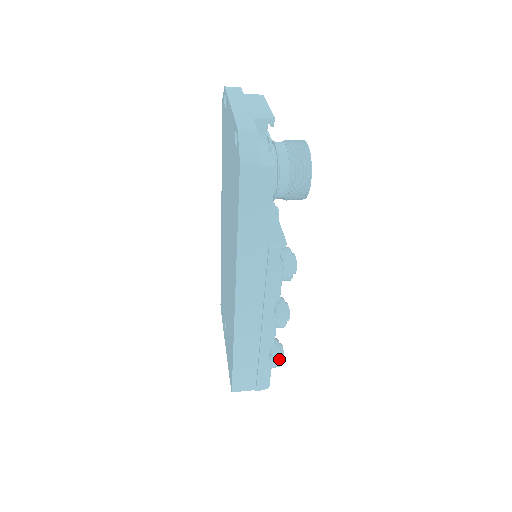
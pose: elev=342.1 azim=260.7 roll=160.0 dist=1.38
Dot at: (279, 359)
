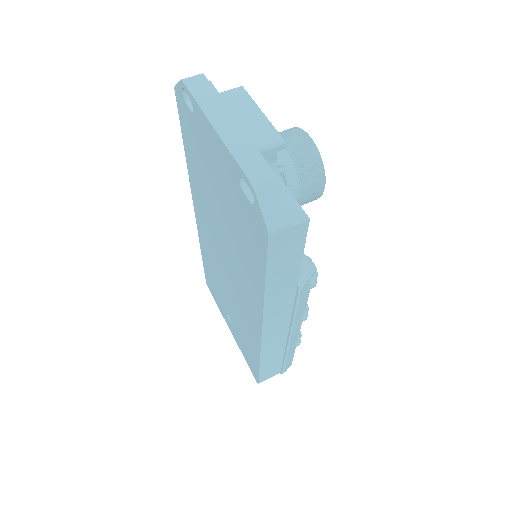
Dot at: (299, 341)
